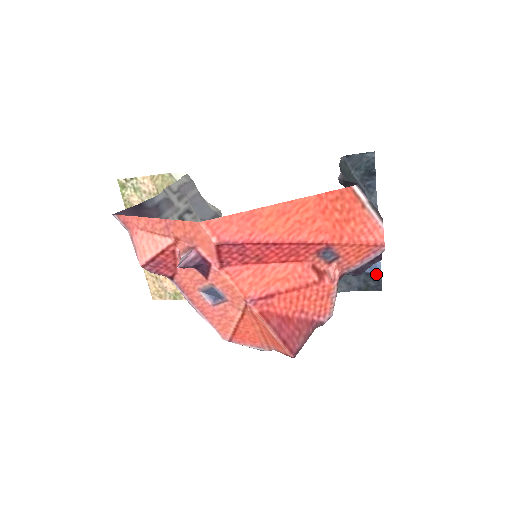
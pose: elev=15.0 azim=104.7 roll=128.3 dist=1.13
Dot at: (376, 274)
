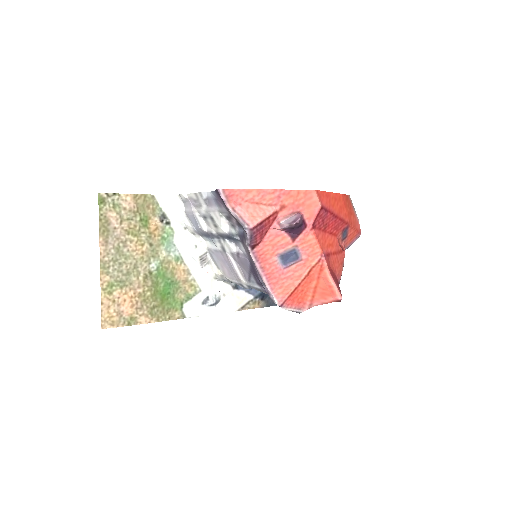
Dot at: occluded
